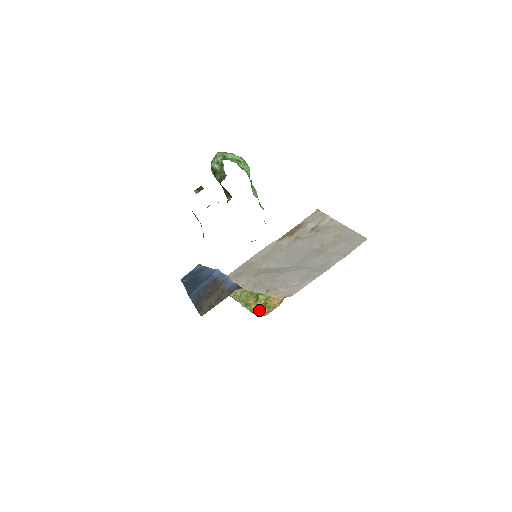
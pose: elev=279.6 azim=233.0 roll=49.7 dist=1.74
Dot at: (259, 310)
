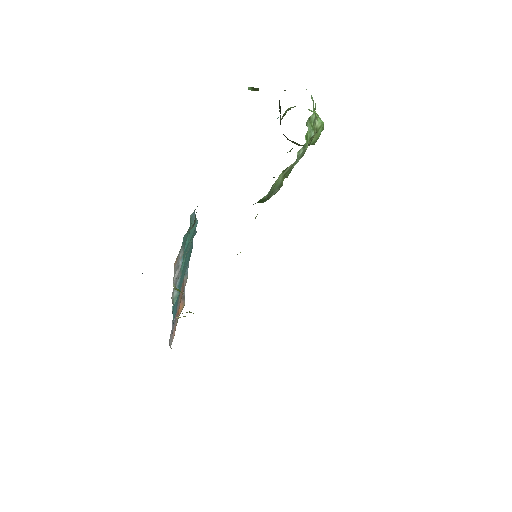
Dot at: occluded
